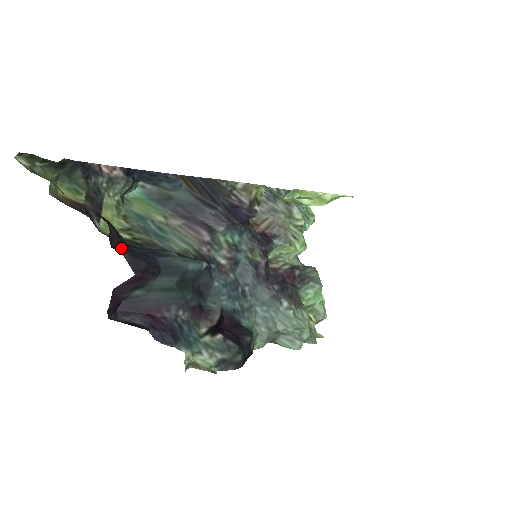
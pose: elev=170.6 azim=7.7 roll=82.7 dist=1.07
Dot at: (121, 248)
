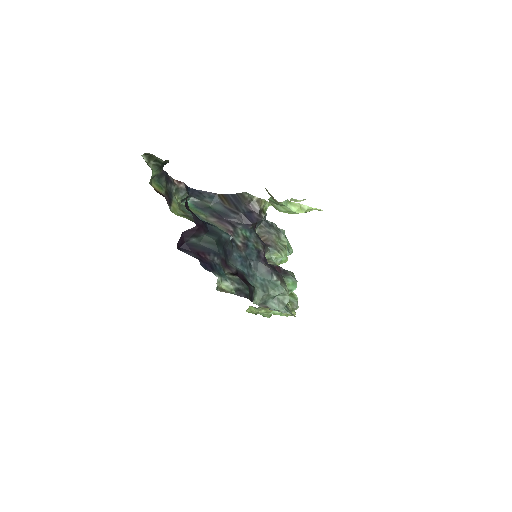
Dot at: (190, 211)
